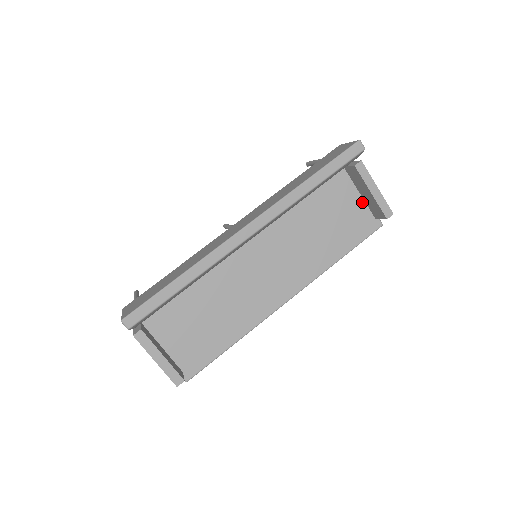
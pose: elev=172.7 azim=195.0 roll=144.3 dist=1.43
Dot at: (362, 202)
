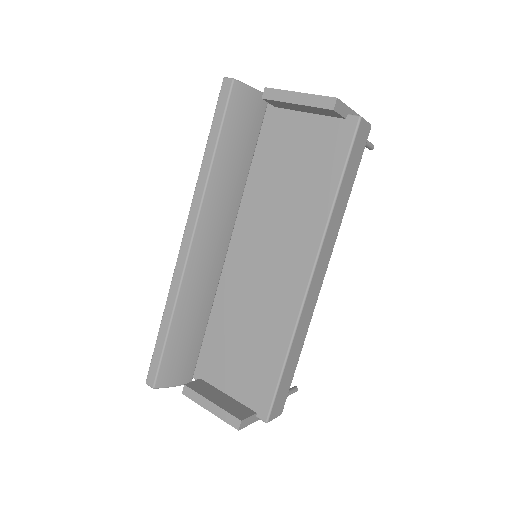
Dot at: (318, 118)
